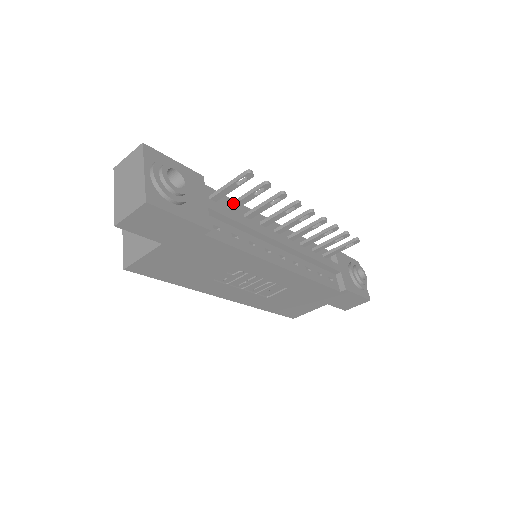
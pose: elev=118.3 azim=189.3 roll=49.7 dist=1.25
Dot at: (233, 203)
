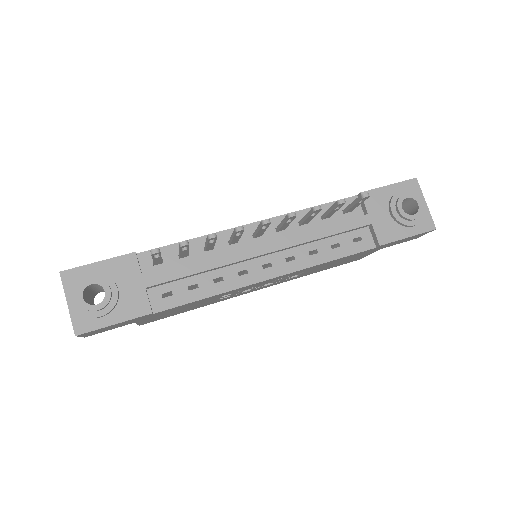
Dot at: (179, 255)
